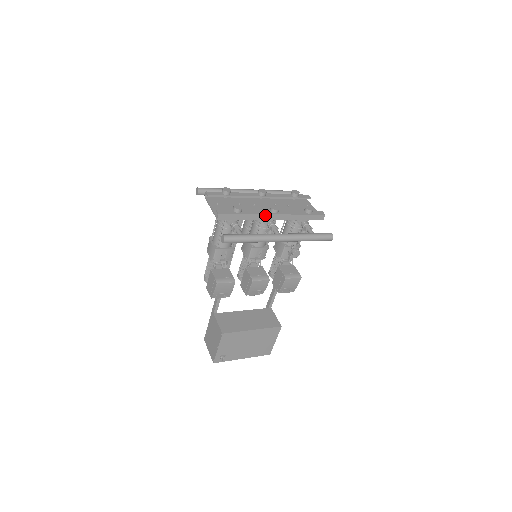
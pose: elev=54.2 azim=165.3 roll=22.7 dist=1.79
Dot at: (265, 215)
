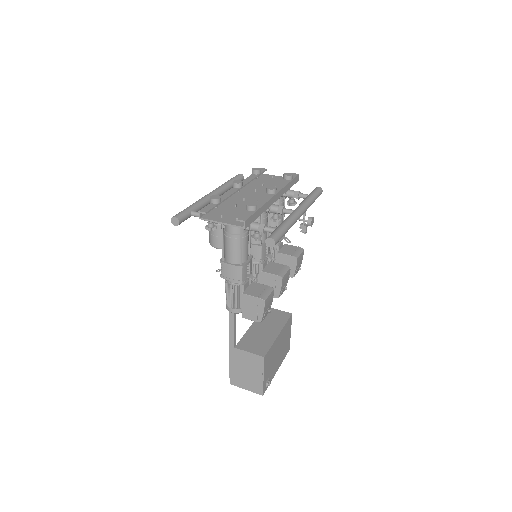
Dot at: (270, 200)
